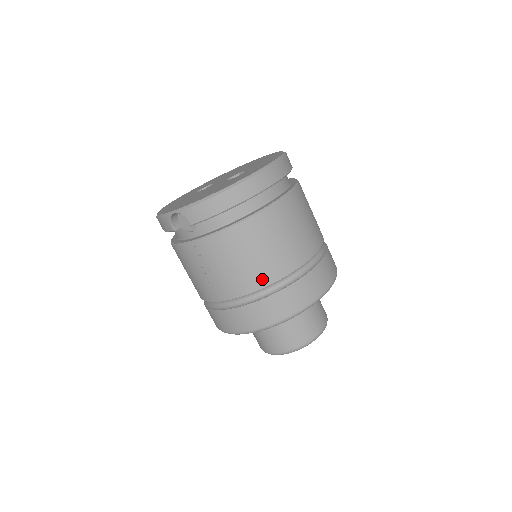
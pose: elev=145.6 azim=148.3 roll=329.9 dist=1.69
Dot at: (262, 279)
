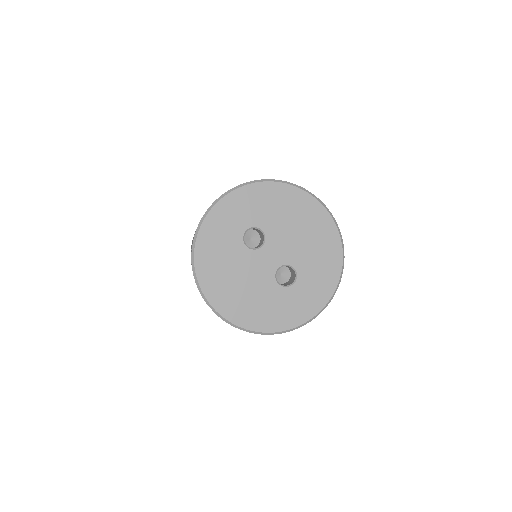
Dot at: occluded
